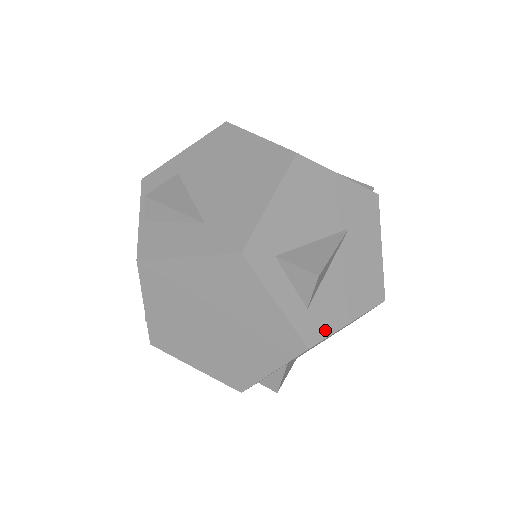
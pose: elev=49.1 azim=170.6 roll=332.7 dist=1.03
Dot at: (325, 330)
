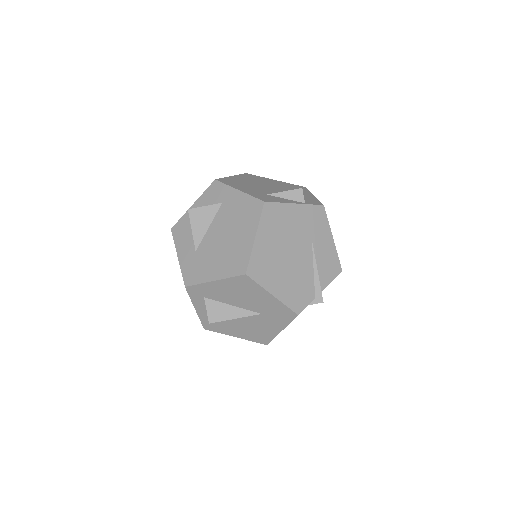
Dot at: (218, 330)
